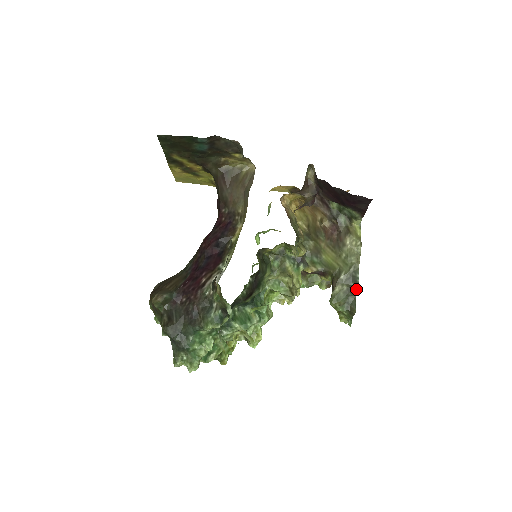
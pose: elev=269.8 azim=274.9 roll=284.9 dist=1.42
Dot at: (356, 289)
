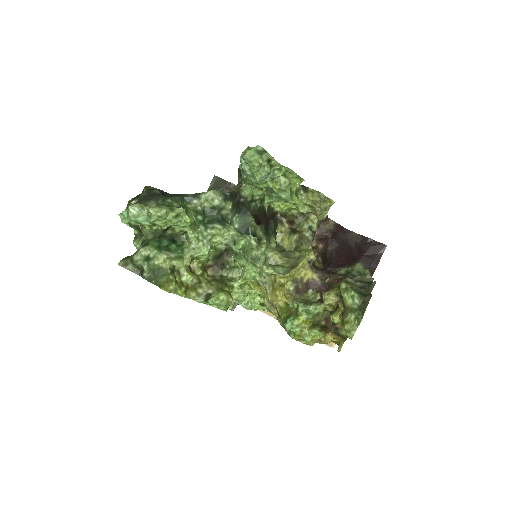
Dot at: (372, 284)
